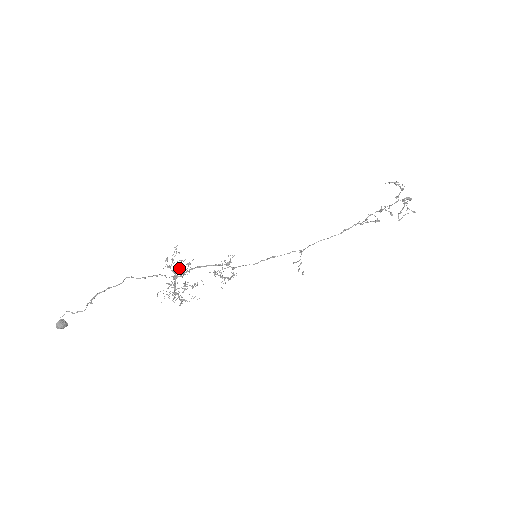
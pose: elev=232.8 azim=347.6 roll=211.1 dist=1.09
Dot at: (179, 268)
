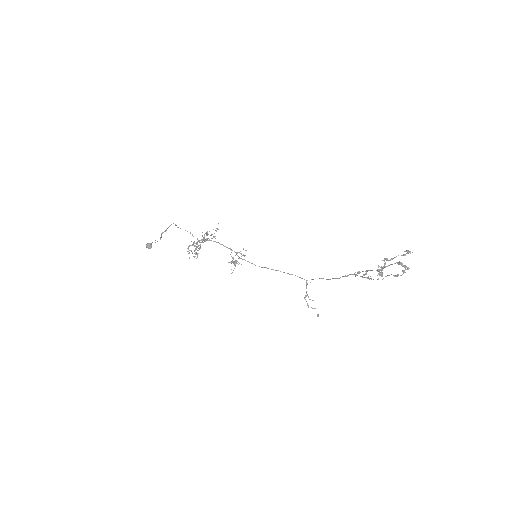
Dot at: occluded
